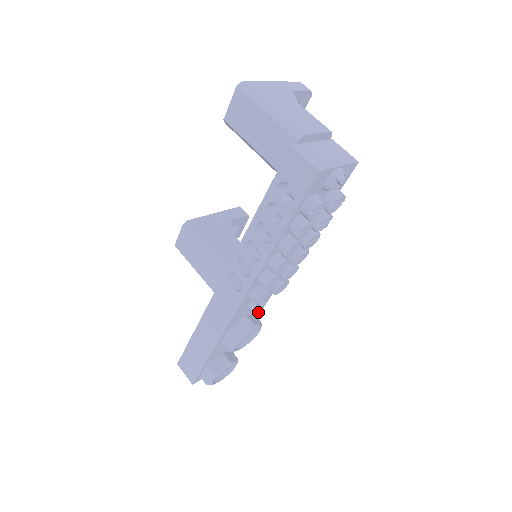
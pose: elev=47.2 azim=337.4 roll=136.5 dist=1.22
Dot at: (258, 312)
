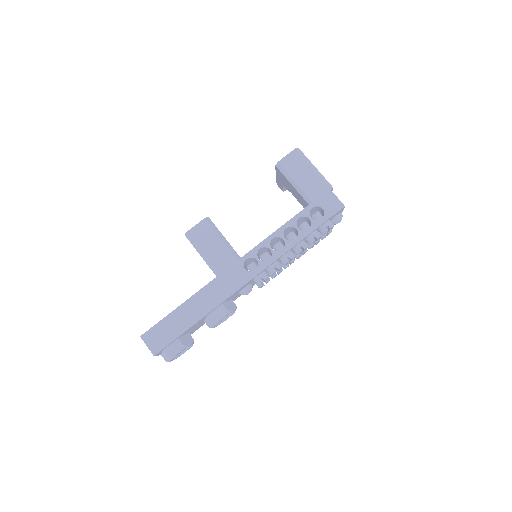
Dot at: occluded
